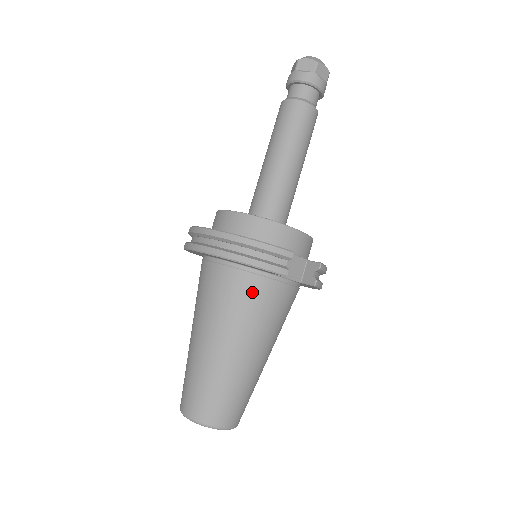
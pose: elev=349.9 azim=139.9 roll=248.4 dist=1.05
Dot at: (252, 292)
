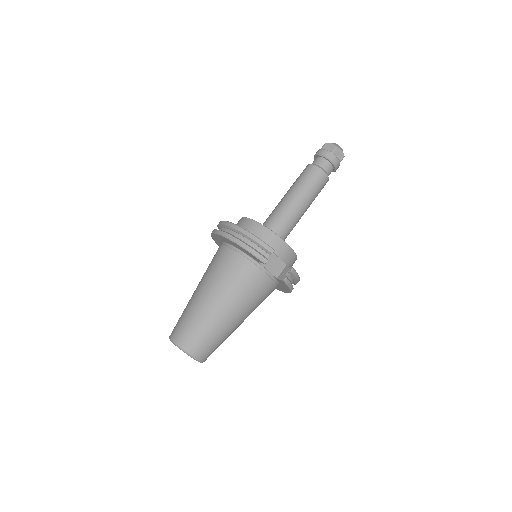
Dot at: (241, 269)
